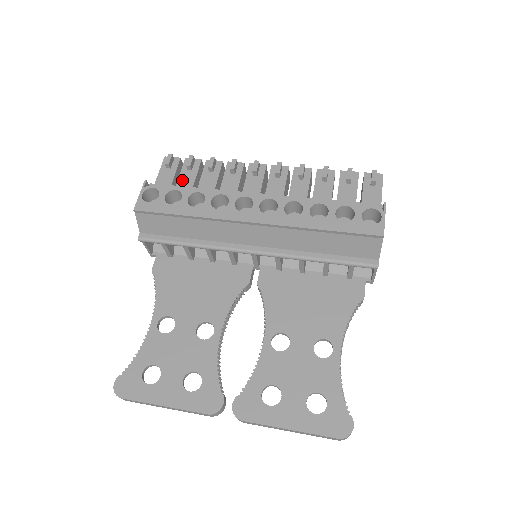
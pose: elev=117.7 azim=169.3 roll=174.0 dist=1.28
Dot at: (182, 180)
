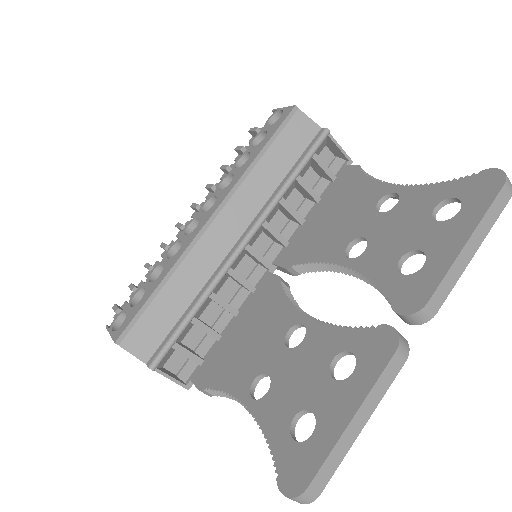
Dot at: occluded
